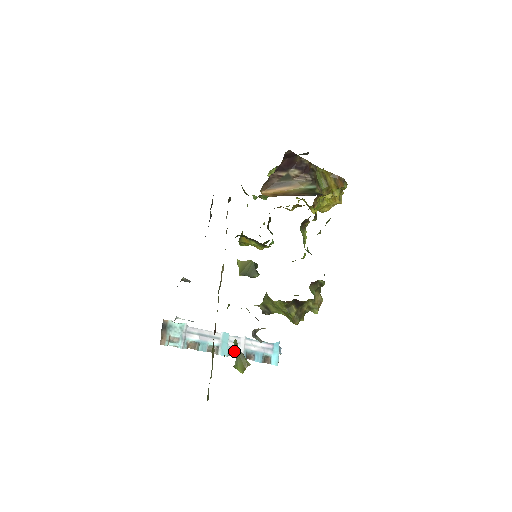
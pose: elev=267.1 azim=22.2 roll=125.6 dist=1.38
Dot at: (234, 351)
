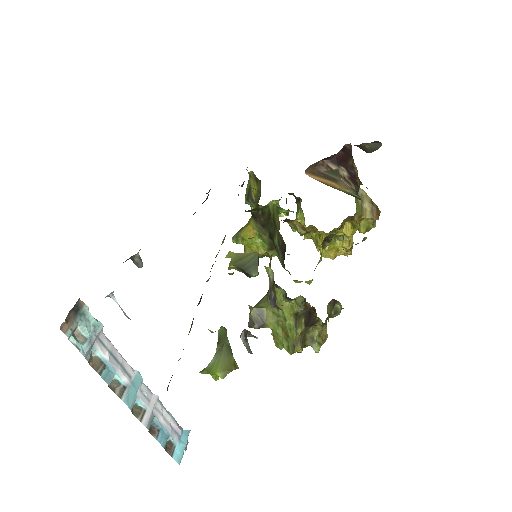
Dot at: (139, 408)
